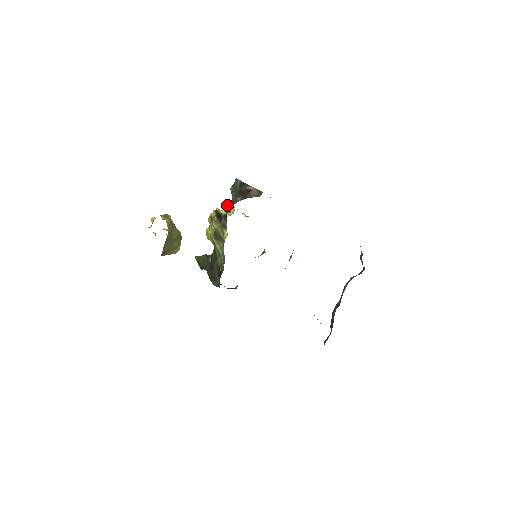
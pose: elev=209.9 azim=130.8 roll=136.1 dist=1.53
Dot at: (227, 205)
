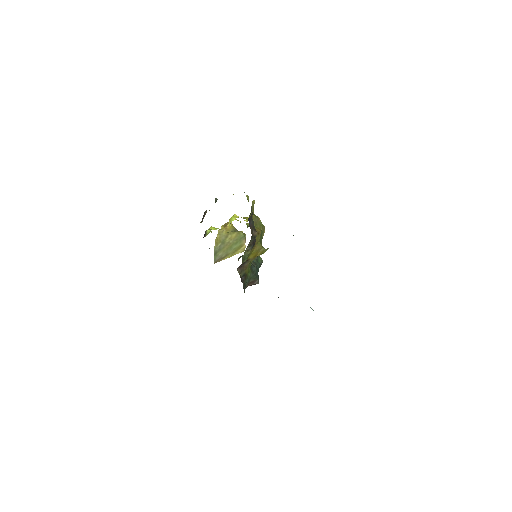
Dot at: (235, 214)
